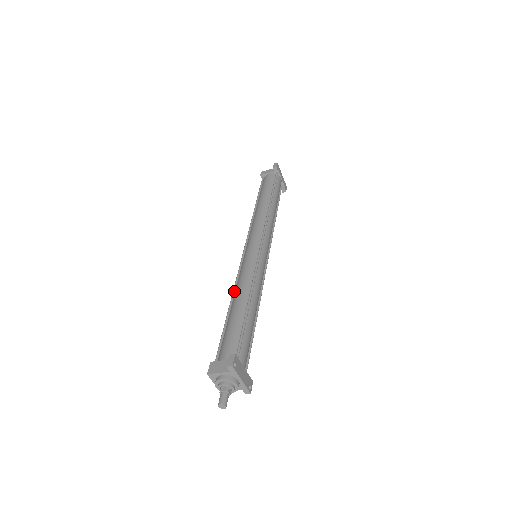
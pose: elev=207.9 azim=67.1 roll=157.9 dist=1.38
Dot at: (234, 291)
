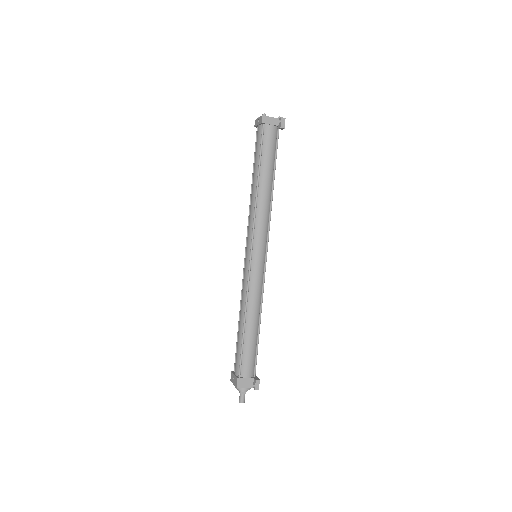
Dot at: (247, 308)
